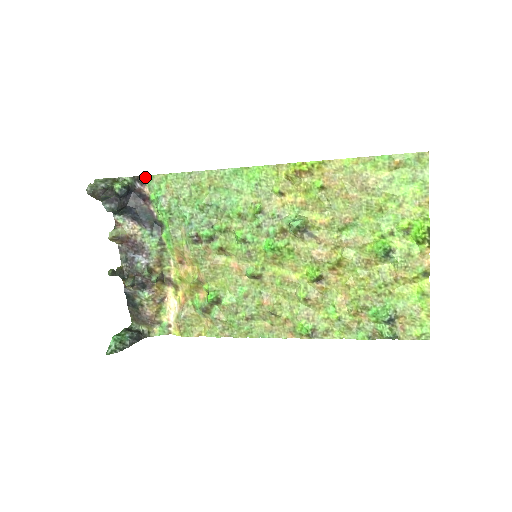
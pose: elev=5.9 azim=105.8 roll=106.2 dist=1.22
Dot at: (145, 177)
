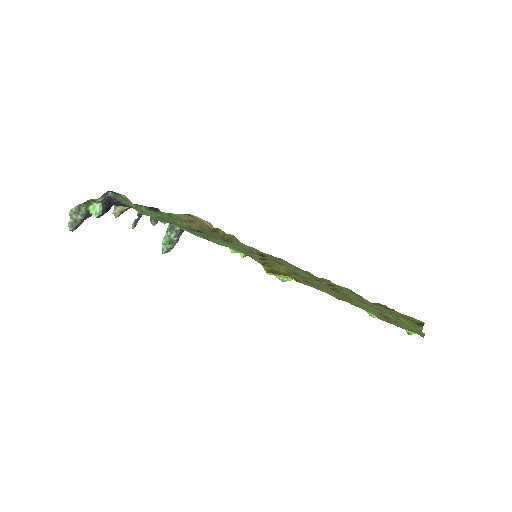
Dot at: (114, 195)
